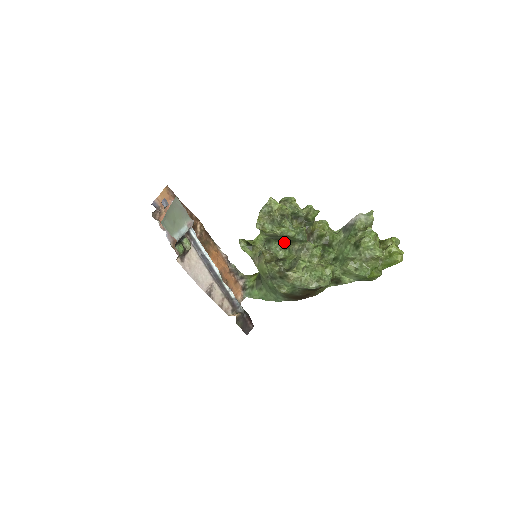
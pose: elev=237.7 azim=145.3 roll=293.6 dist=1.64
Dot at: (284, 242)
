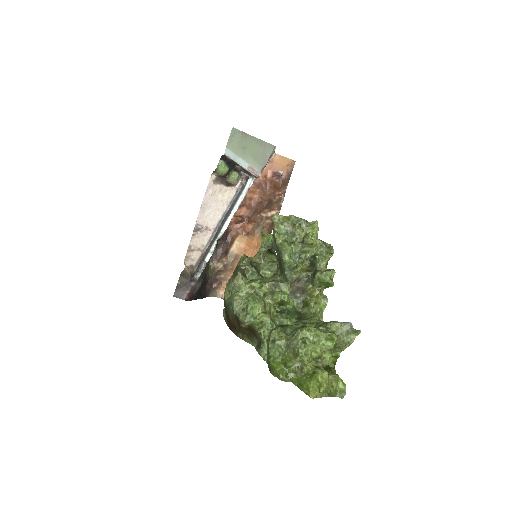
Dot at: occluded
